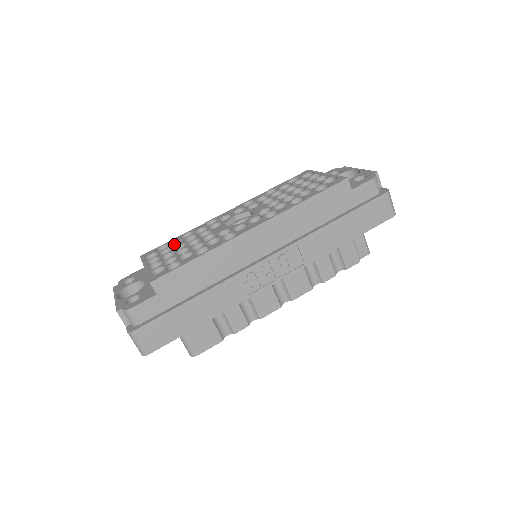
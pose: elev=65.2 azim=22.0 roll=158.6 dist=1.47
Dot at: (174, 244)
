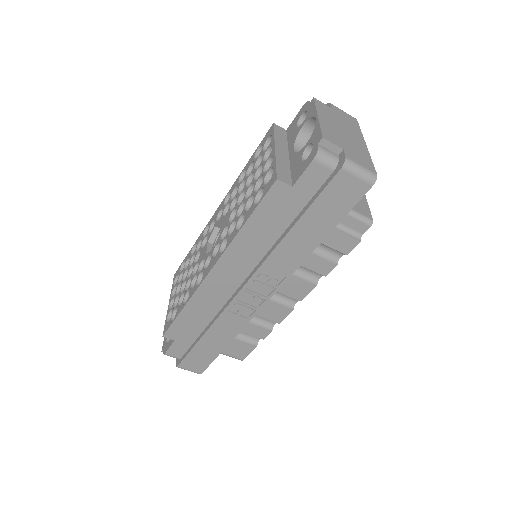
Dot at: (188, 261)
